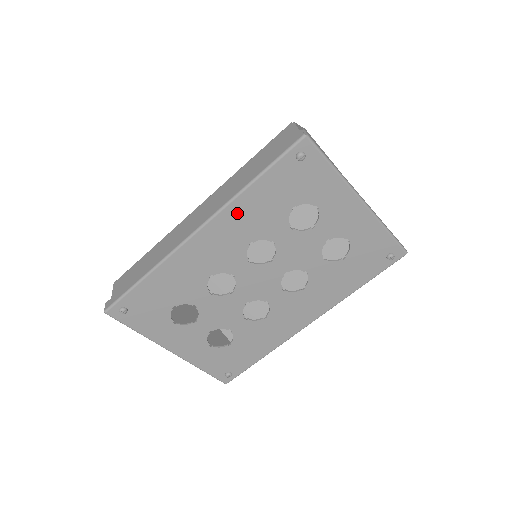
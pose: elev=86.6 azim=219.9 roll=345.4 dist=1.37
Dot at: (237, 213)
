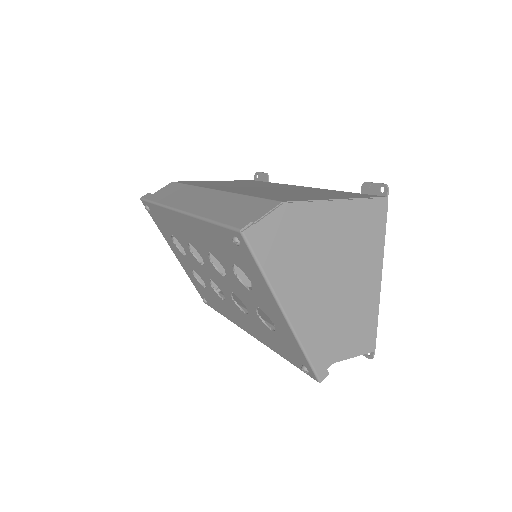
Dot at: (200, 228)
